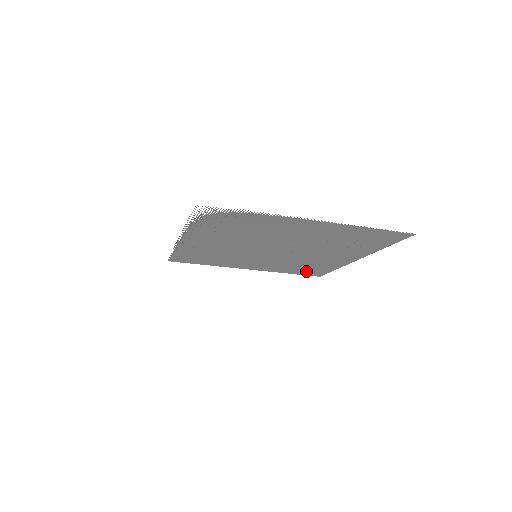
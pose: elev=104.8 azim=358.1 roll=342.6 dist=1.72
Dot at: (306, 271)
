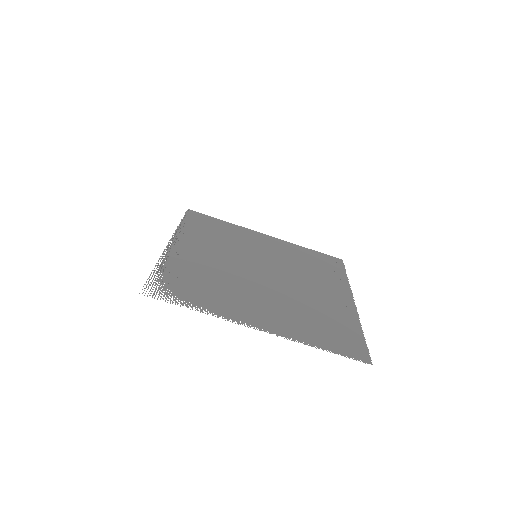
Dot at: (322, 259)
